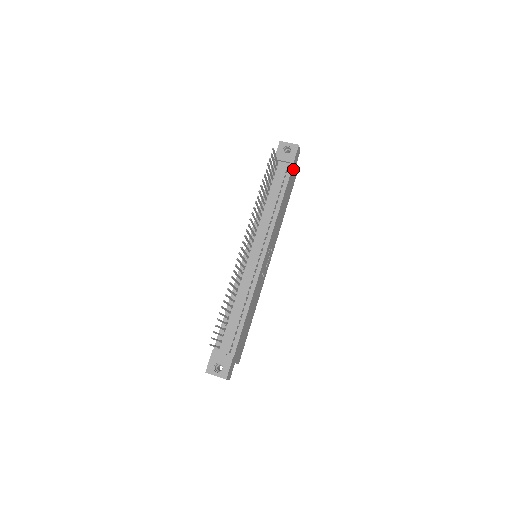
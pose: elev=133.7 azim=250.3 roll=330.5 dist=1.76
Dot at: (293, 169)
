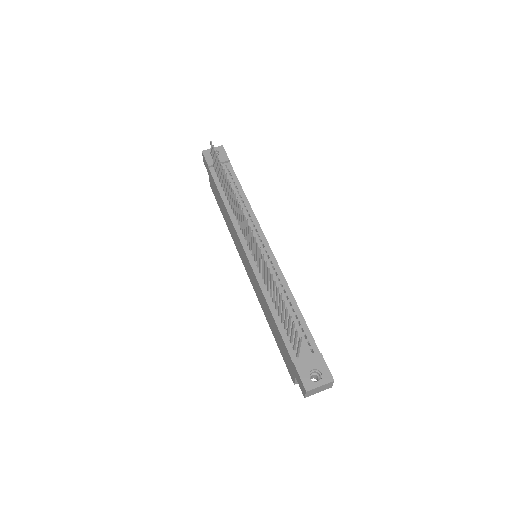
Dot at: occluded
